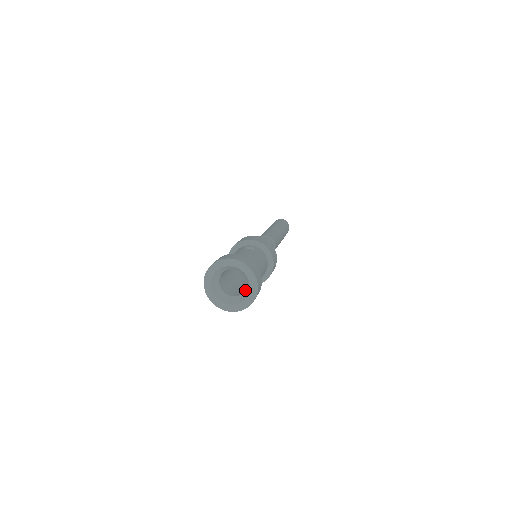
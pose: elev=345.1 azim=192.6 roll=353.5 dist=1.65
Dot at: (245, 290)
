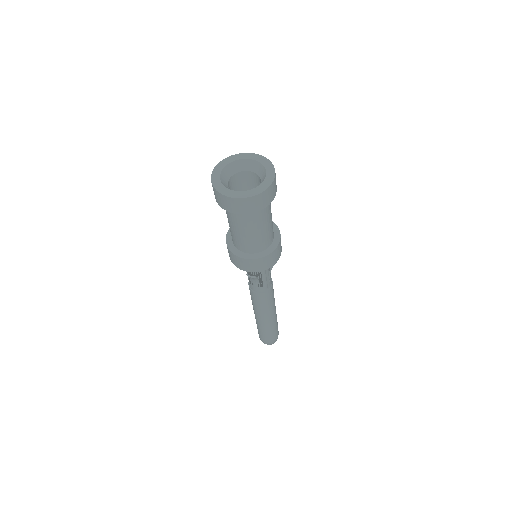
Dot at: (260, 177)
